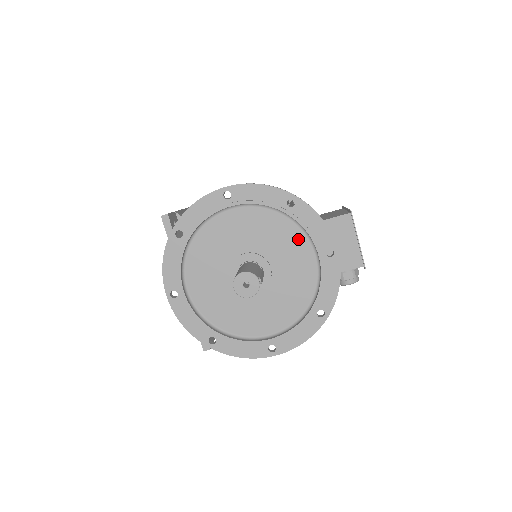
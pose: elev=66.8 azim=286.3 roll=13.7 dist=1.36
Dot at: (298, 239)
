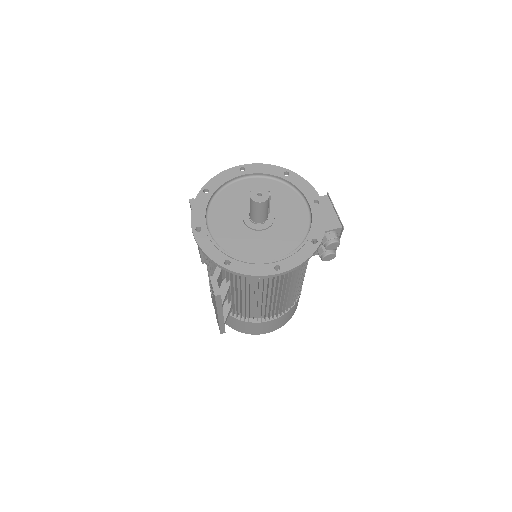
Dot at: (293, 196)
